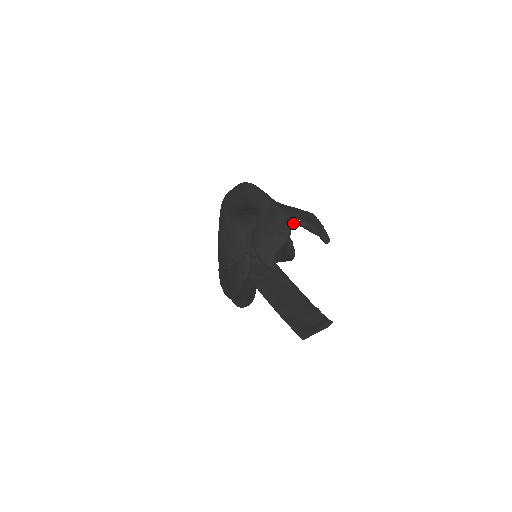
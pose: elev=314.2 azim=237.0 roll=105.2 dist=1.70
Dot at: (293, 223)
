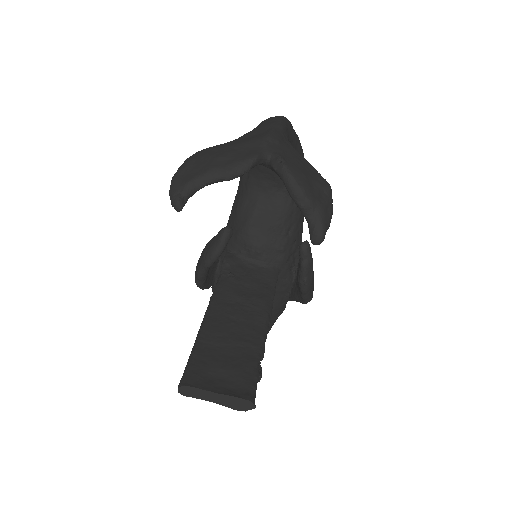
Dot at: (270, 163)
